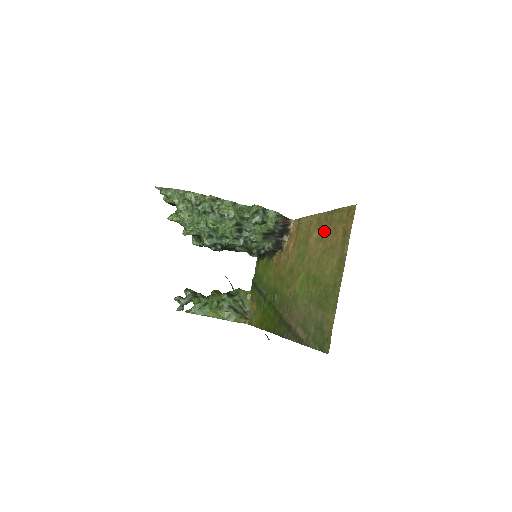
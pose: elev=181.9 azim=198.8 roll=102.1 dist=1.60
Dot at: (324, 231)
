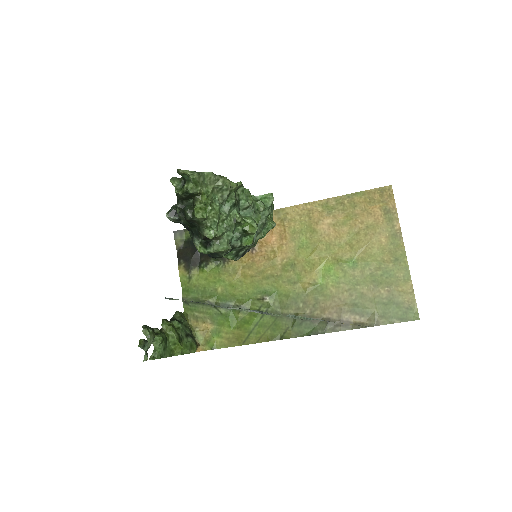
Dot at: (344, 215)
